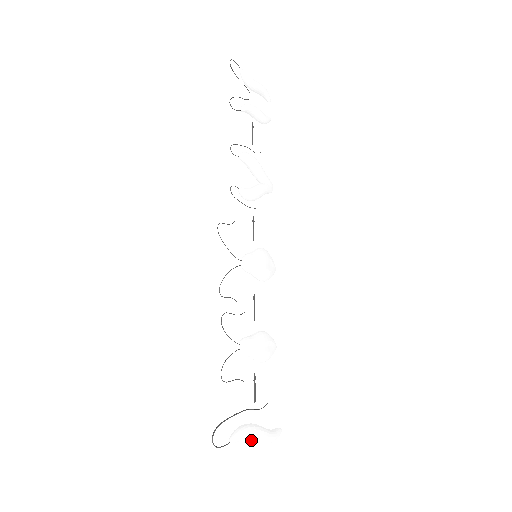
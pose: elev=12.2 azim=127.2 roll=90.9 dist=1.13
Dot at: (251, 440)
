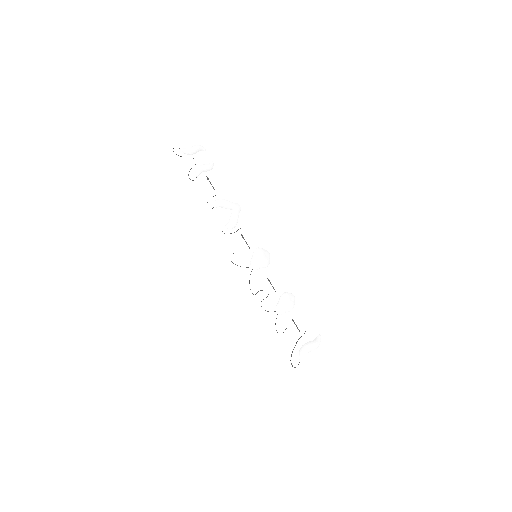
Dot at: occluded
